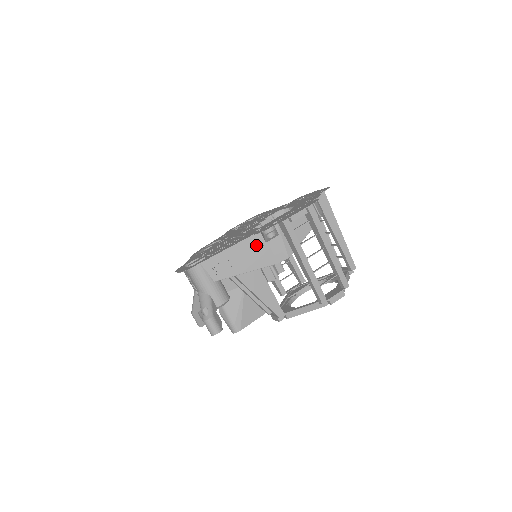
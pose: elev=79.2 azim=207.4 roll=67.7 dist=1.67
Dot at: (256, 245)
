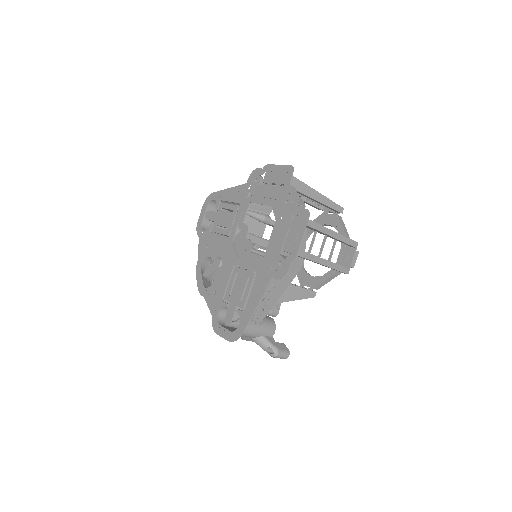
Dot at: occluded
